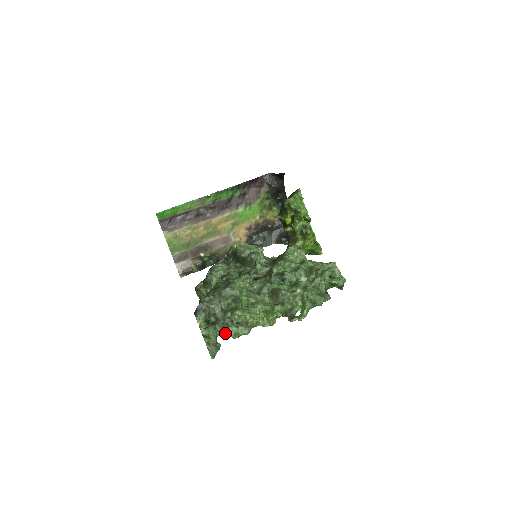
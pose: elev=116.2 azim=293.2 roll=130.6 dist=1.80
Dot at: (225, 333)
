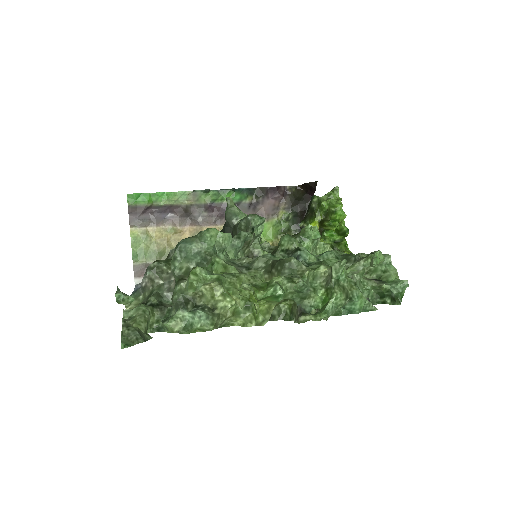
Dot at: (167, 321)
